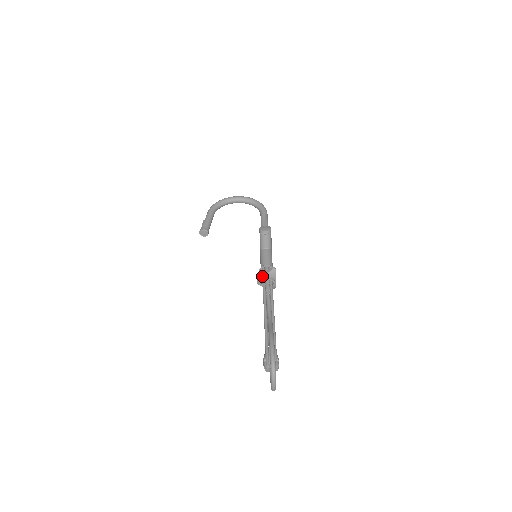
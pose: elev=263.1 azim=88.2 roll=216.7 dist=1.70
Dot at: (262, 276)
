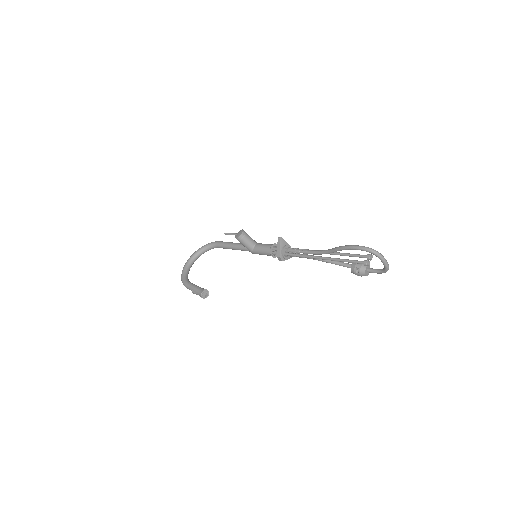
Dot at: (280, 251)
